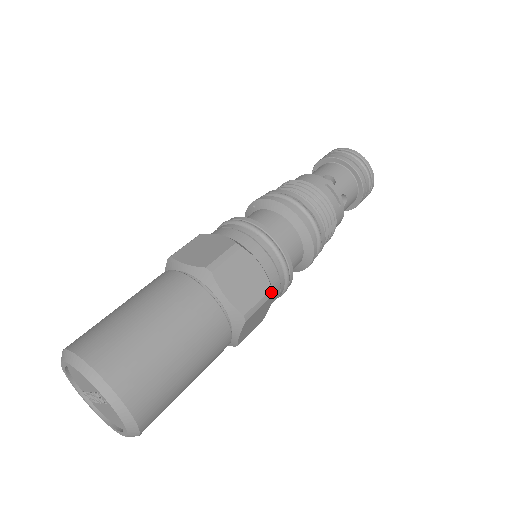
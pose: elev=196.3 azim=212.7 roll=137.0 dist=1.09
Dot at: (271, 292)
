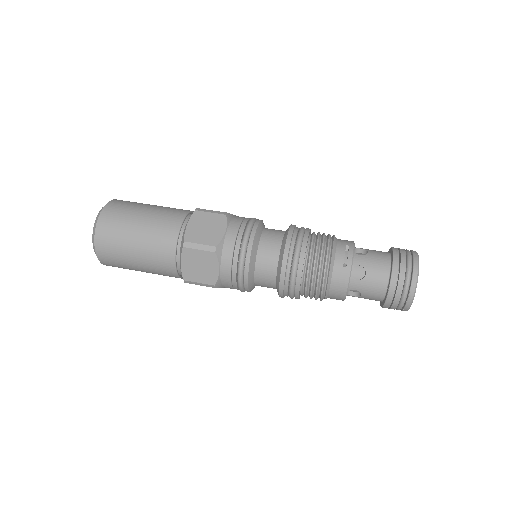
Dot at: (215, 249)
